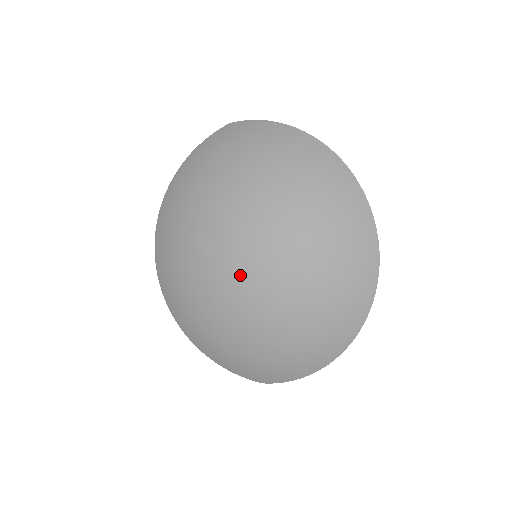
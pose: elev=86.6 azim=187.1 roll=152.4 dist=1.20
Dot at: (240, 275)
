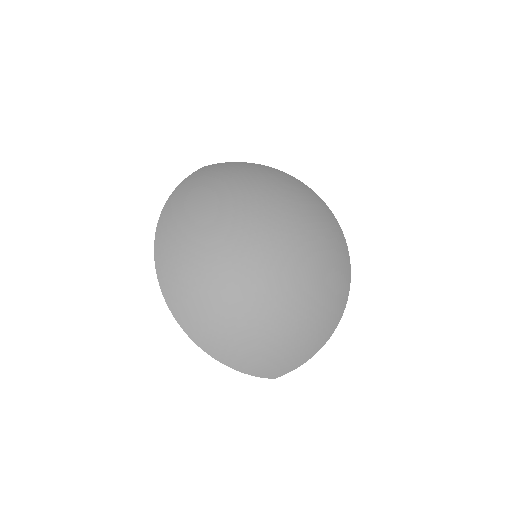
Dot at: (263, 258)
